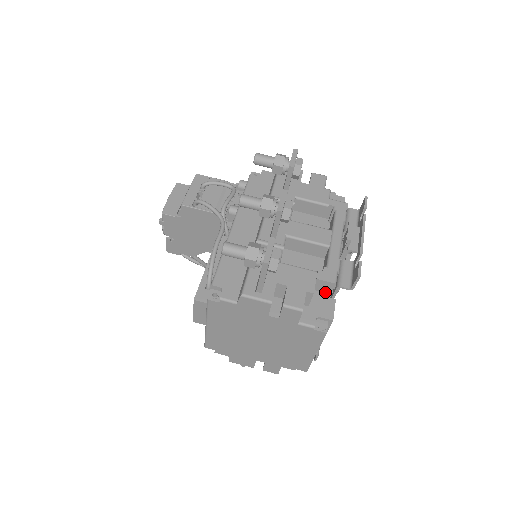
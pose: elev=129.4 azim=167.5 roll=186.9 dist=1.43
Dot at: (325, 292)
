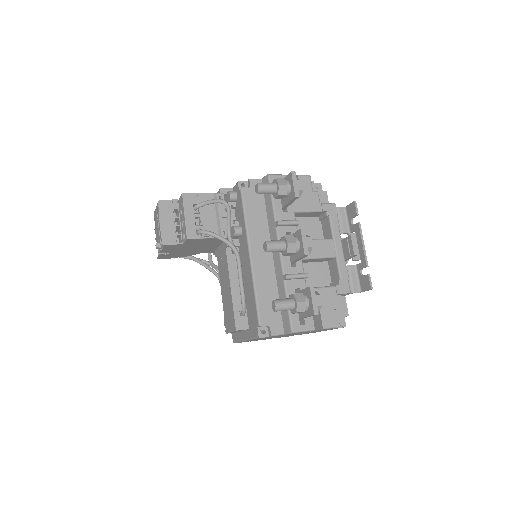
Dot at: occluded
